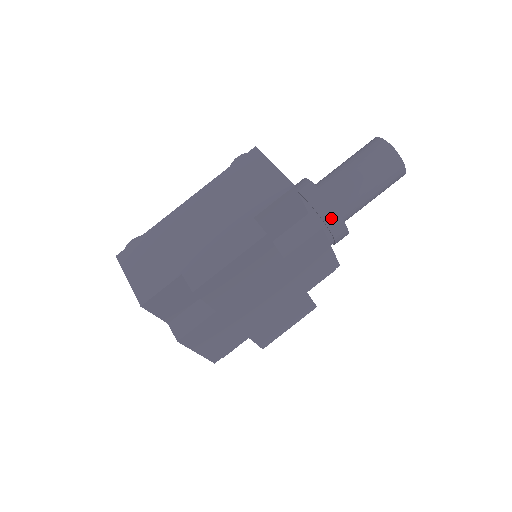
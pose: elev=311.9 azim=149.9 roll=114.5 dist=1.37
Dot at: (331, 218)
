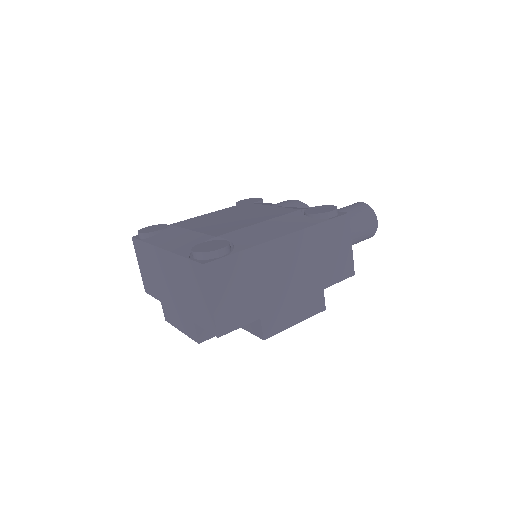
Dot at: occluded
